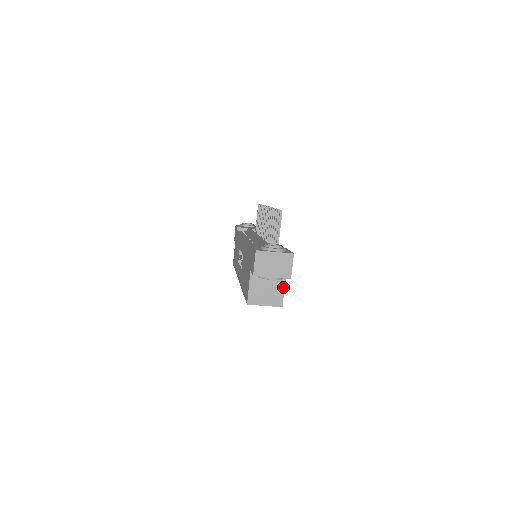
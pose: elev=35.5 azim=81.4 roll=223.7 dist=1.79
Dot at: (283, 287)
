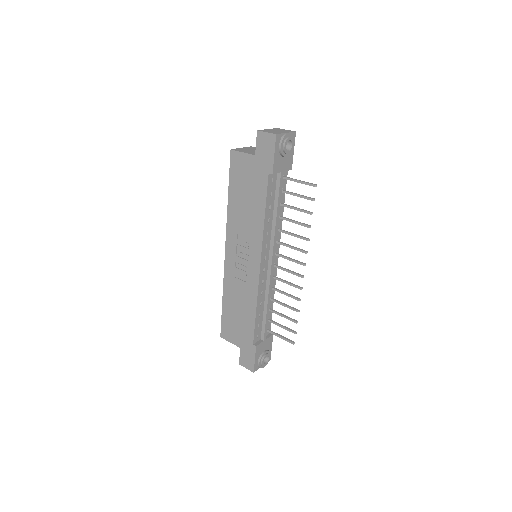
Dot at: occluded
